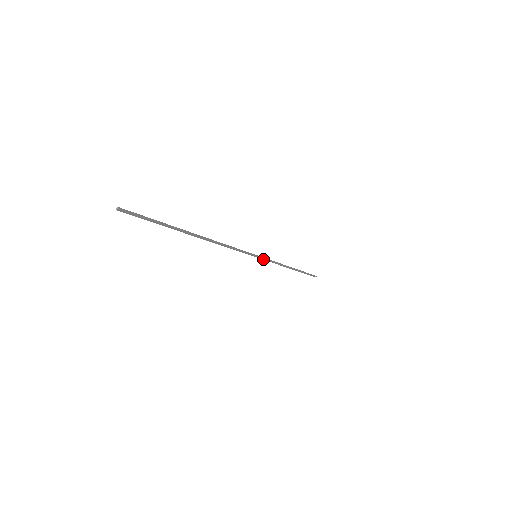
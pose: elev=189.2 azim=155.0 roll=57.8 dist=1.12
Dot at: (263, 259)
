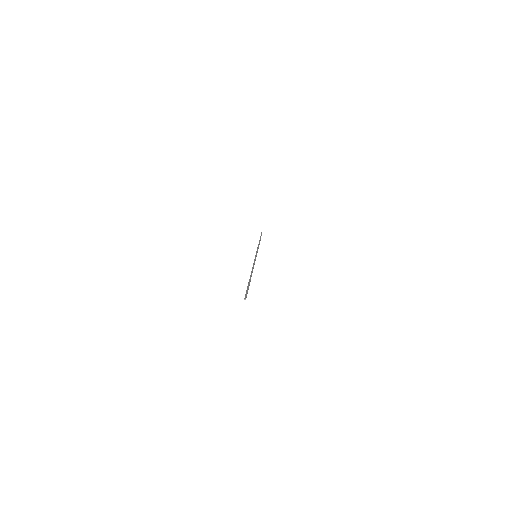
Dot at: (256, 253)
